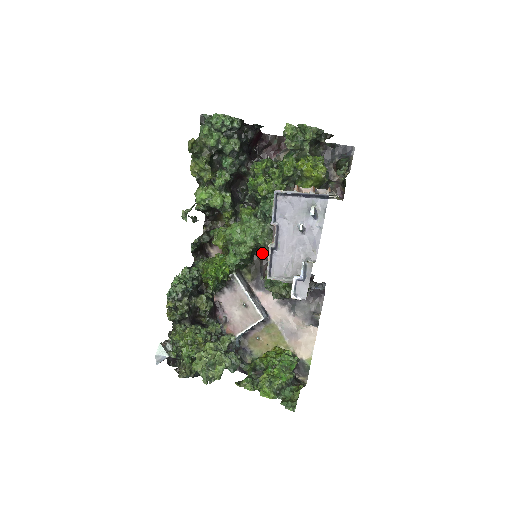
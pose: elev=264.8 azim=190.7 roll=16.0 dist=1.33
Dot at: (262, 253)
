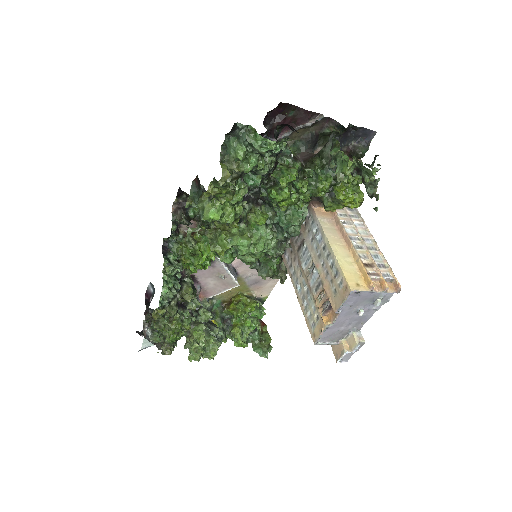
Dot at: occluded
